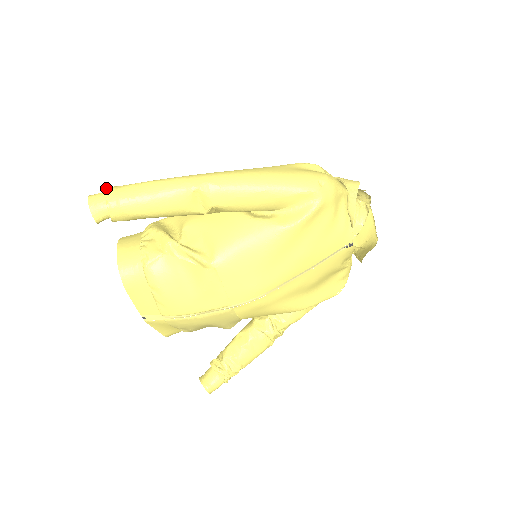
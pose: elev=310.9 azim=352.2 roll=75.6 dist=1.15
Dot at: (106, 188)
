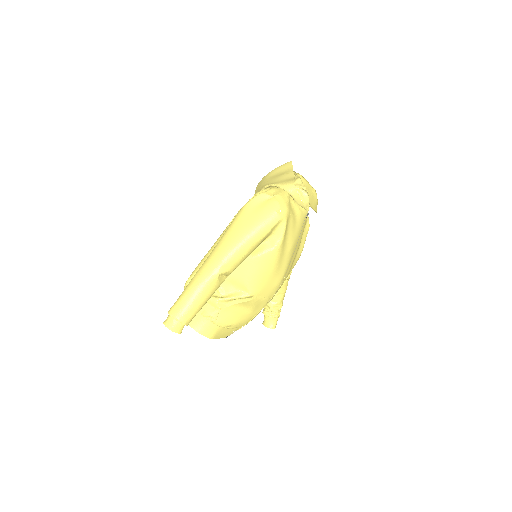
Dot at: (171, 315)
